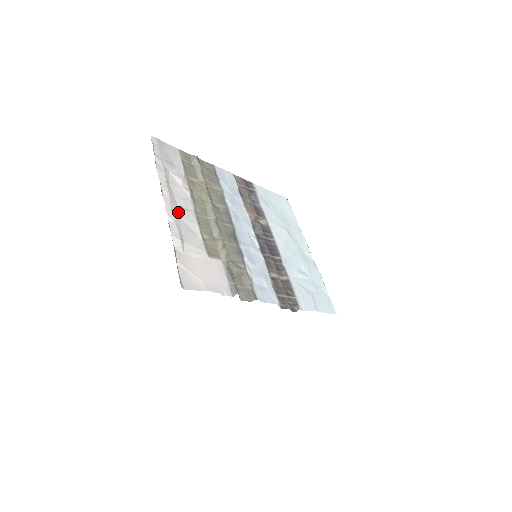
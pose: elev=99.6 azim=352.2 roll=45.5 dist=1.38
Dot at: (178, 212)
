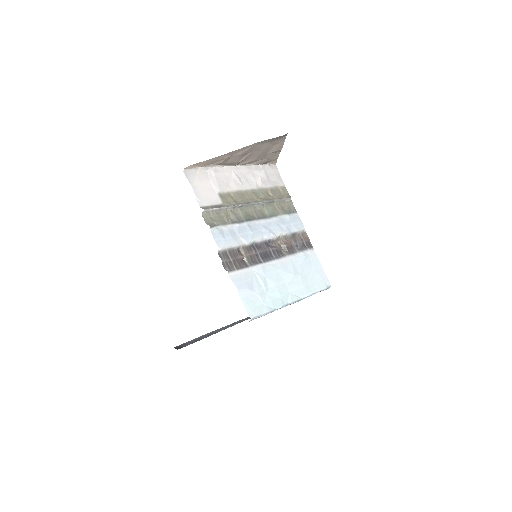
Dot at: (234, 175)
